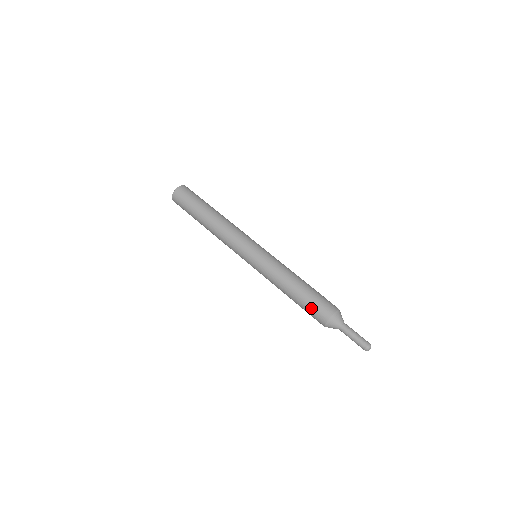
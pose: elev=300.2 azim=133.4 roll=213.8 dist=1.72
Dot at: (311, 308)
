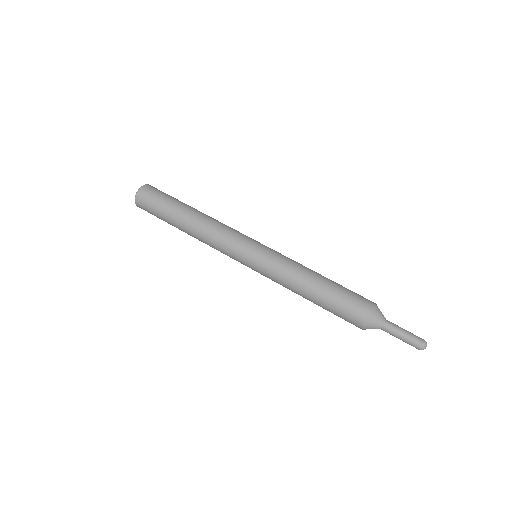
Dot at: (348, 296)
